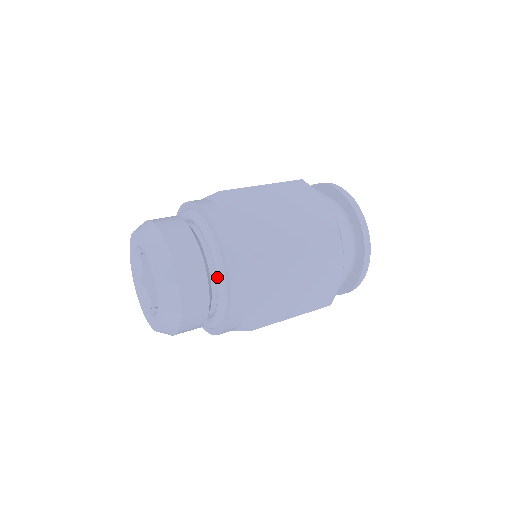
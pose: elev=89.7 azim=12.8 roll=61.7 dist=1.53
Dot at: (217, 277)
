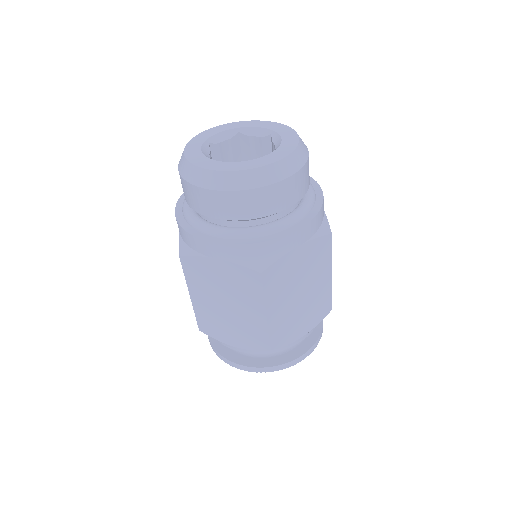
Dot at: occluded
